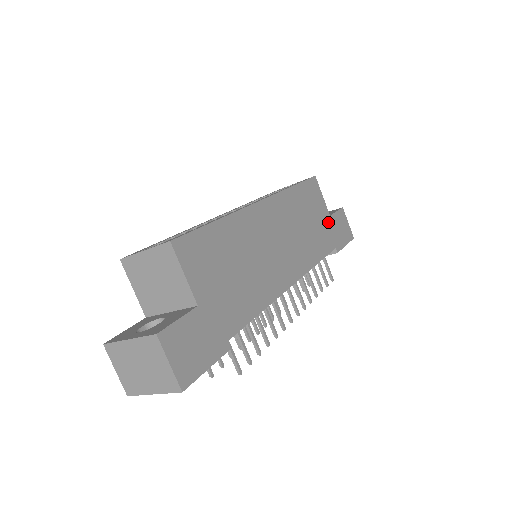
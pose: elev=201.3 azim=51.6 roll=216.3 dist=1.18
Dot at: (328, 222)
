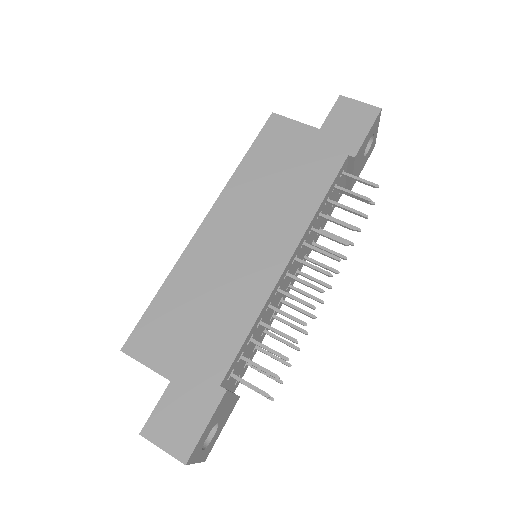
Dot at: (319, 140)
